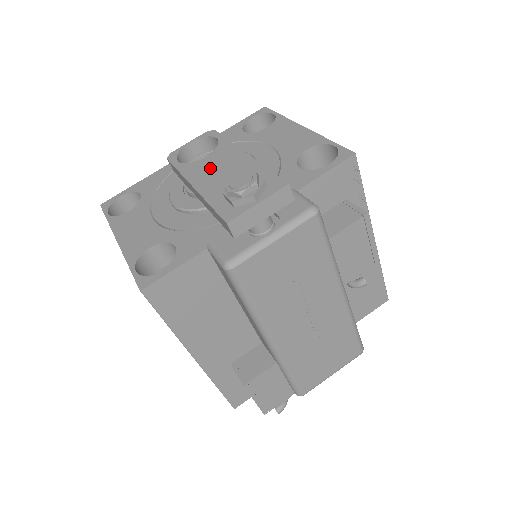
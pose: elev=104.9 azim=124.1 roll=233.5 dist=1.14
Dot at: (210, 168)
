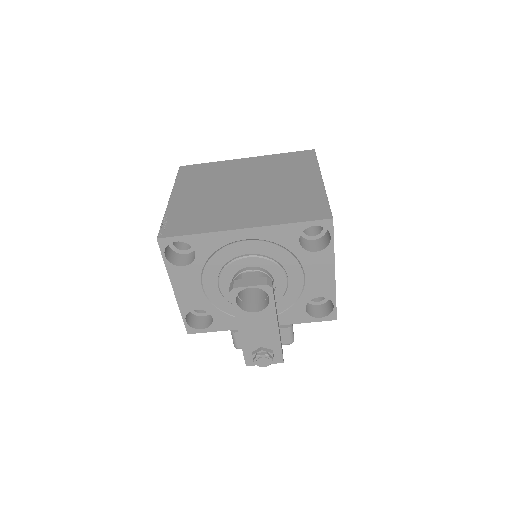
Dot at: (253, 325)
